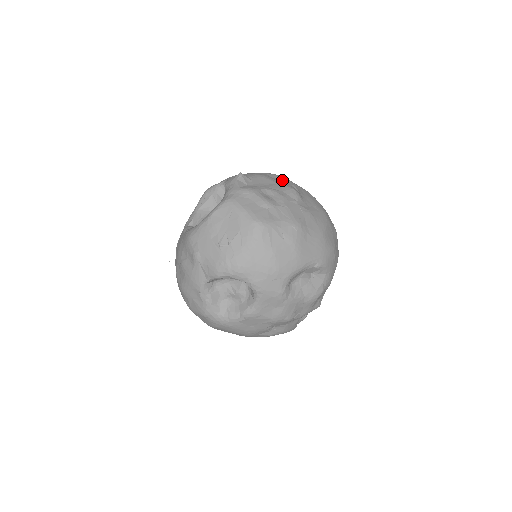
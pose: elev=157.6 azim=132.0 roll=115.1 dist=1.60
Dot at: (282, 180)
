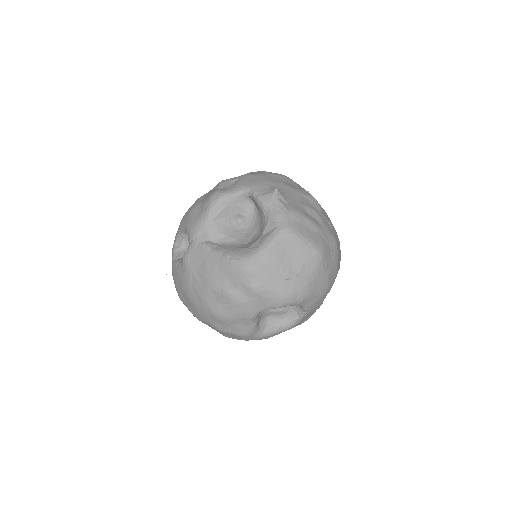
Dot at: (292, 183)
